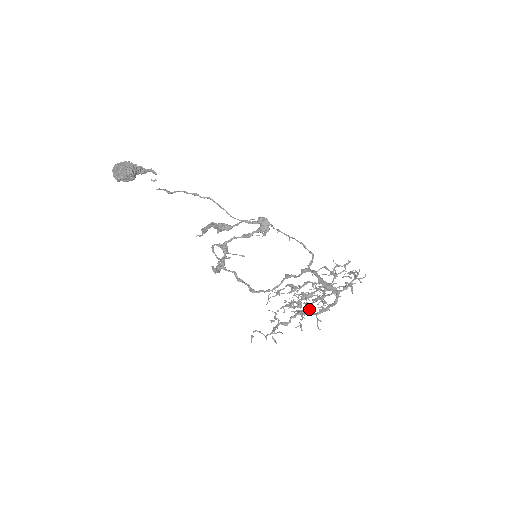
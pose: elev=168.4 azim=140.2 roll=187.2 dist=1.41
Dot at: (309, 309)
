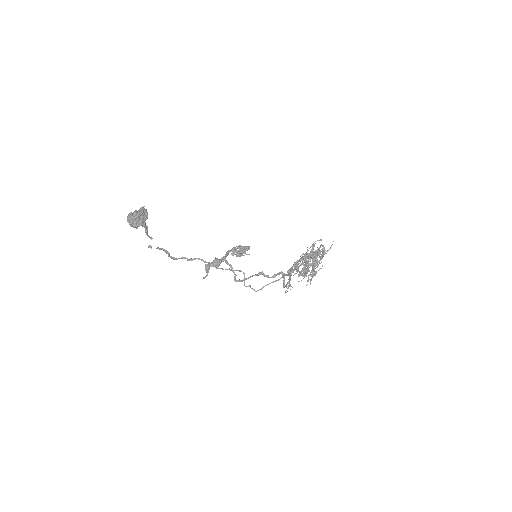
Dot at: (316, 267)
